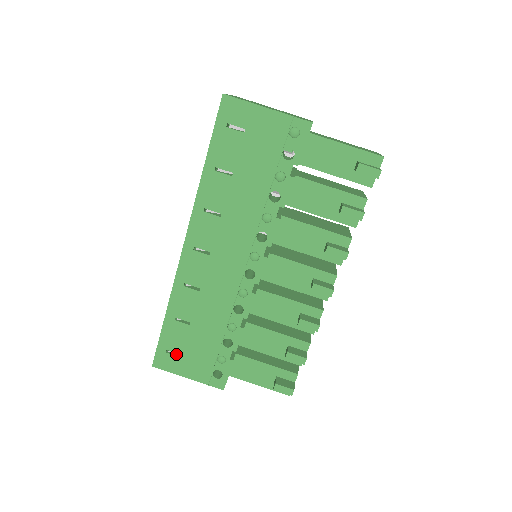
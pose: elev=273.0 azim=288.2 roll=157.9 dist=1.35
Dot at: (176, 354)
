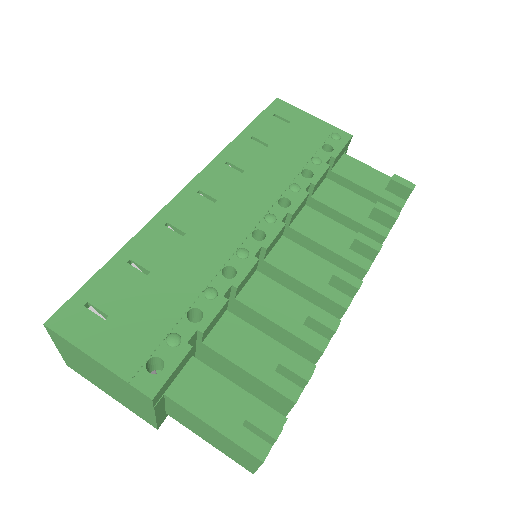
Dot at: (98, 316)
